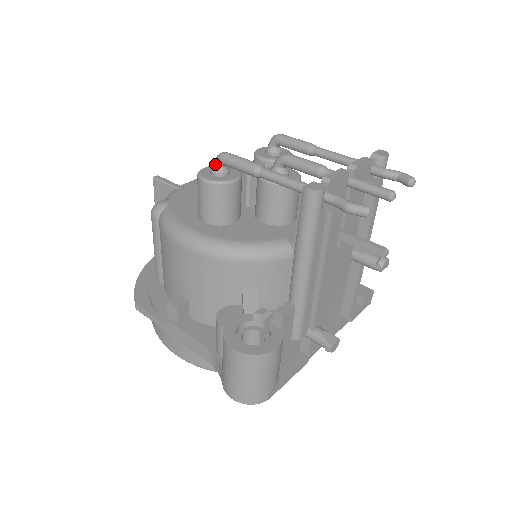
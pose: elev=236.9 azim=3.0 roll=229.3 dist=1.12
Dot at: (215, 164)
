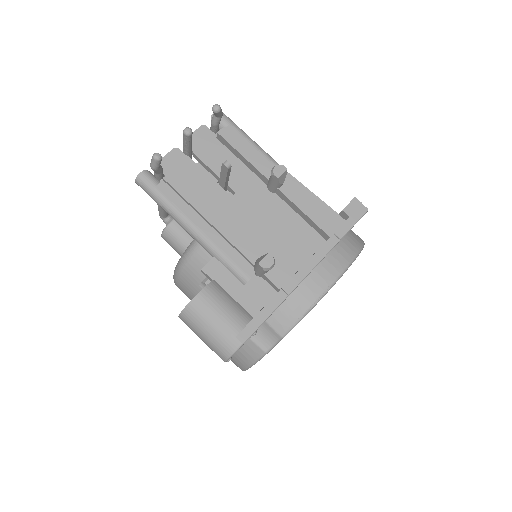
Dot at: (164, 222)
